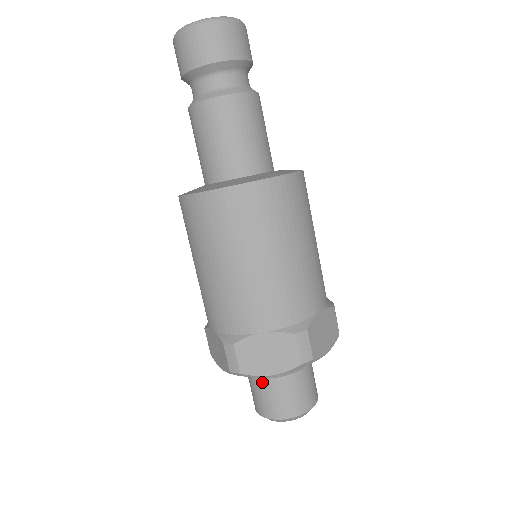
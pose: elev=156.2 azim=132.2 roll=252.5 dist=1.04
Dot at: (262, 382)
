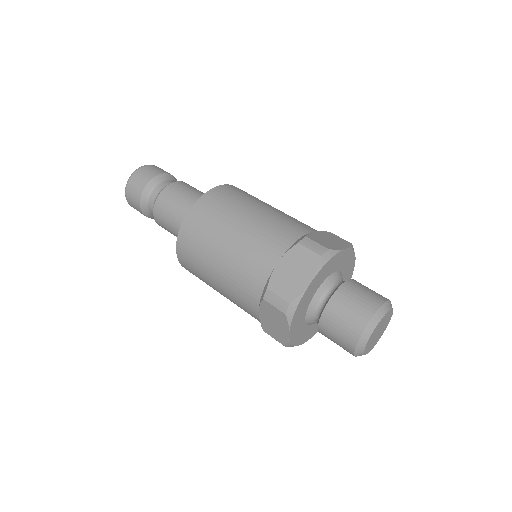
Dot at: (326, 314)
